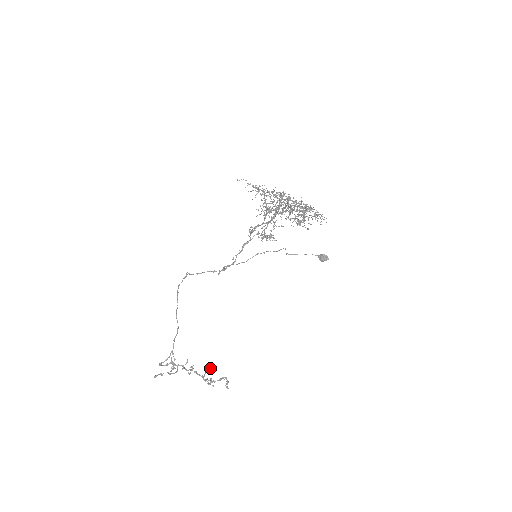
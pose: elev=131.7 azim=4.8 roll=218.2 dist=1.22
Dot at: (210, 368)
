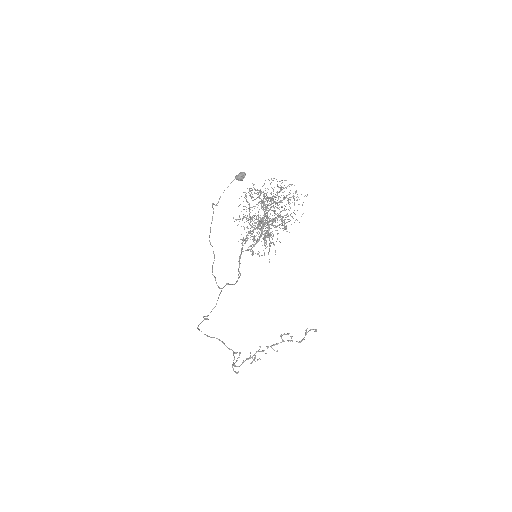
Dot at: (285, 334)
